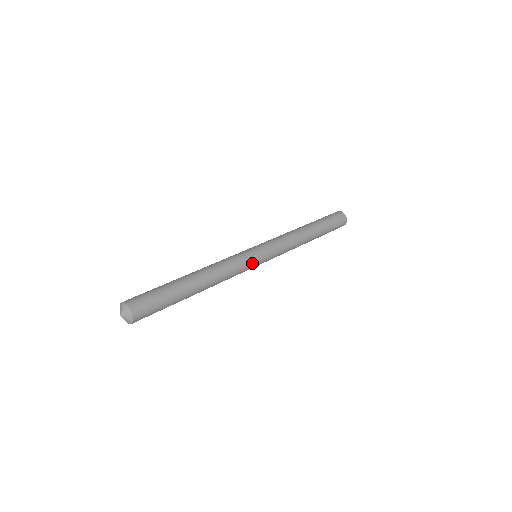
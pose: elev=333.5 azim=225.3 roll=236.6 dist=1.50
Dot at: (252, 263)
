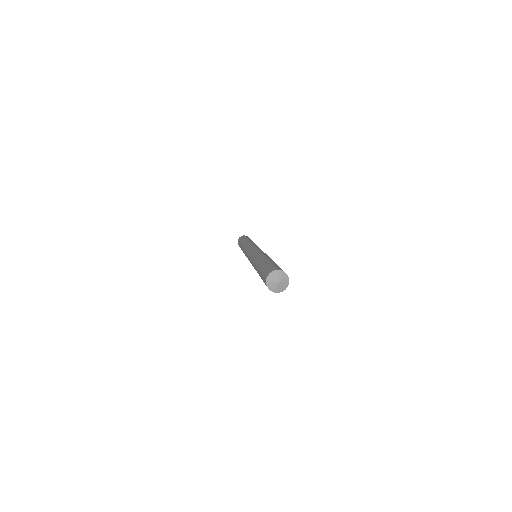
Dot at: occluded
